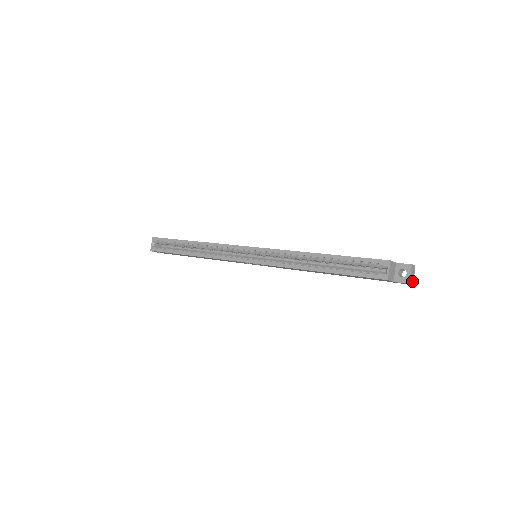
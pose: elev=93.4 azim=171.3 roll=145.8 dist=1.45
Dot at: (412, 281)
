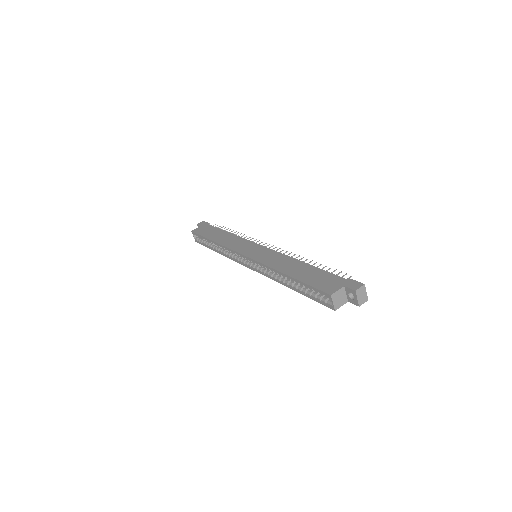
Dot at: (365, 299)
